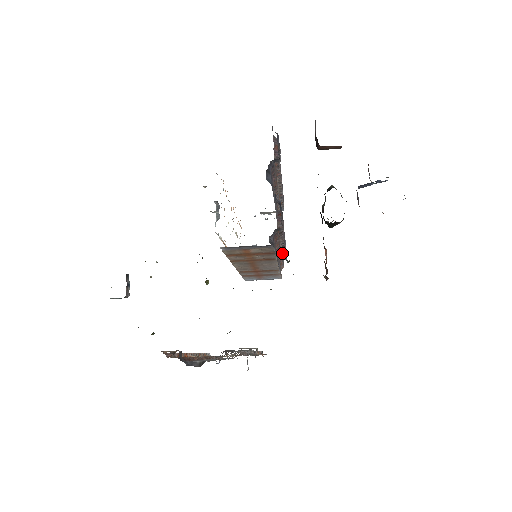
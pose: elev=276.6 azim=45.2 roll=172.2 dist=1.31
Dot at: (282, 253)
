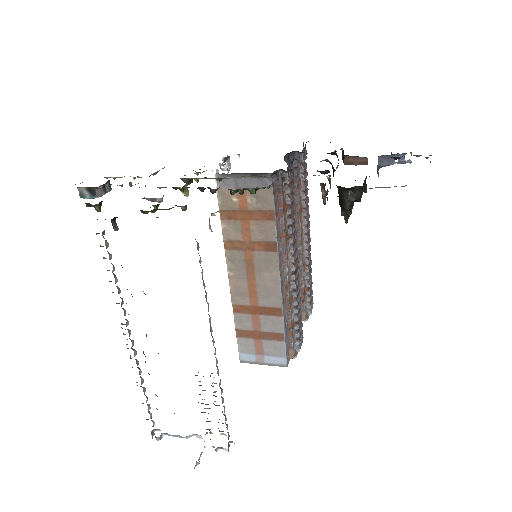
Dot at: (293, 313)
